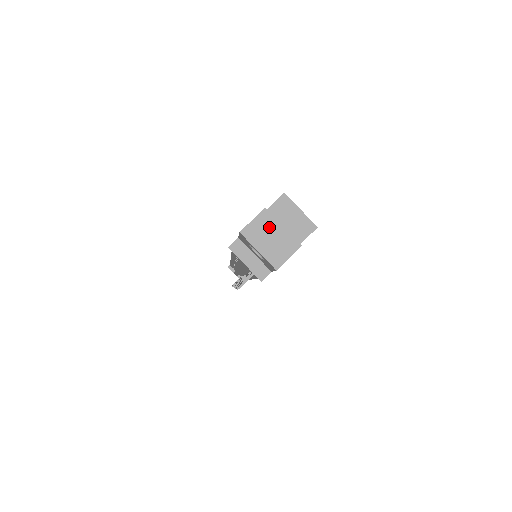
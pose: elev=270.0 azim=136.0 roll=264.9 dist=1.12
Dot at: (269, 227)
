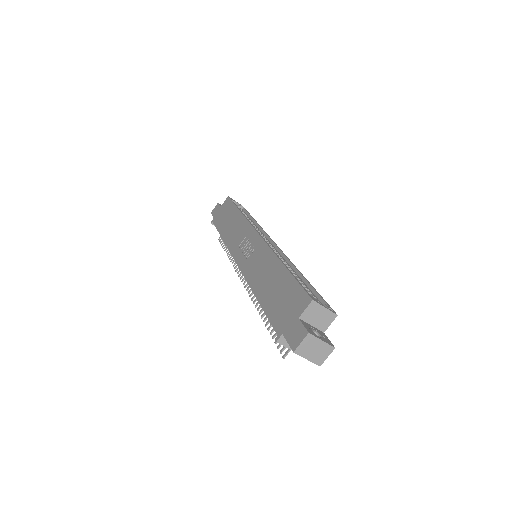
Dot at: (313, 344)
